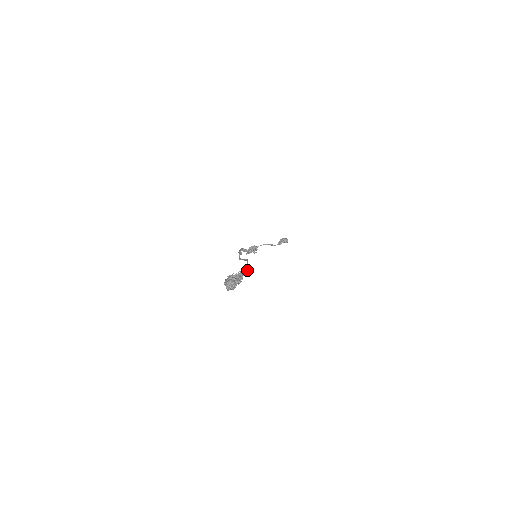
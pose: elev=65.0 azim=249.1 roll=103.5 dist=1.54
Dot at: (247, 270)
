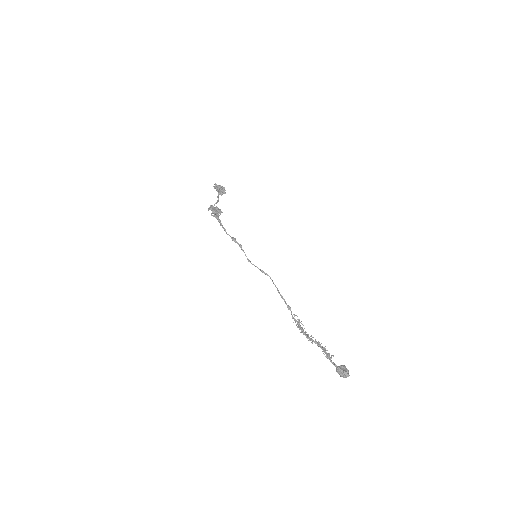
Dot at: occluded
